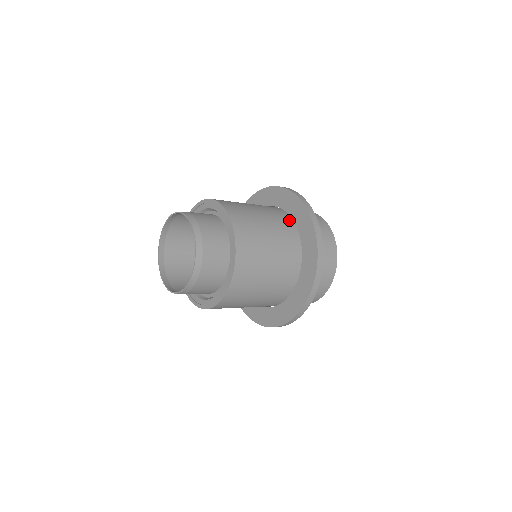
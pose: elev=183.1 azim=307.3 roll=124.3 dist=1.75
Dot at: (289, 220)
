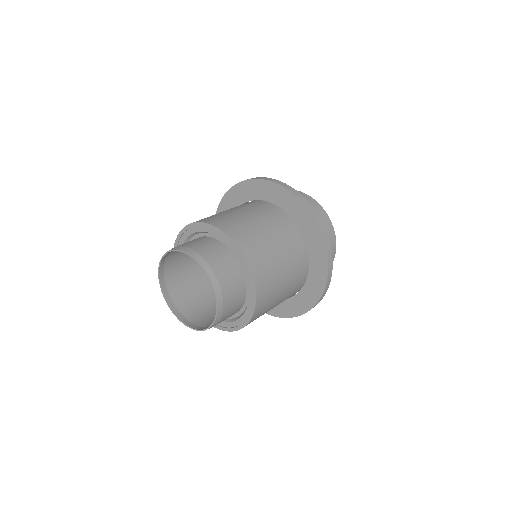
Dot at: (305, 273)
